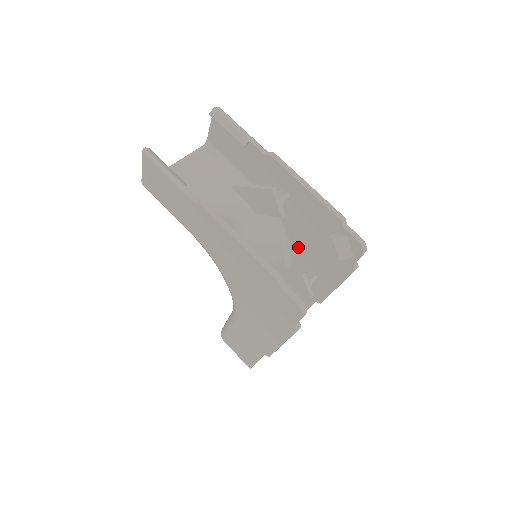
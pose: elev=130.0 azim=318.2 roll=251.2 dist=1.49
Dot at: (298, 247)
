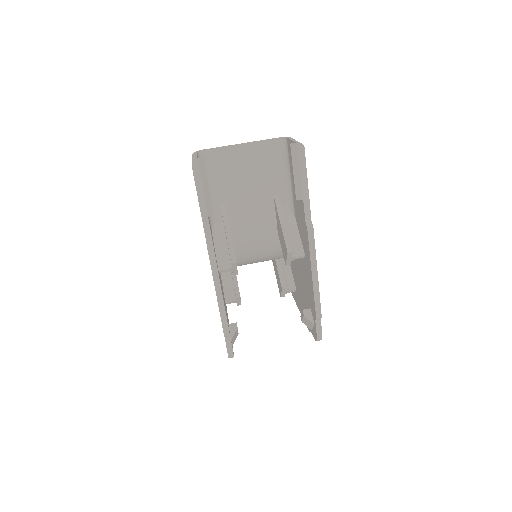
Dot at: (296, 269)
